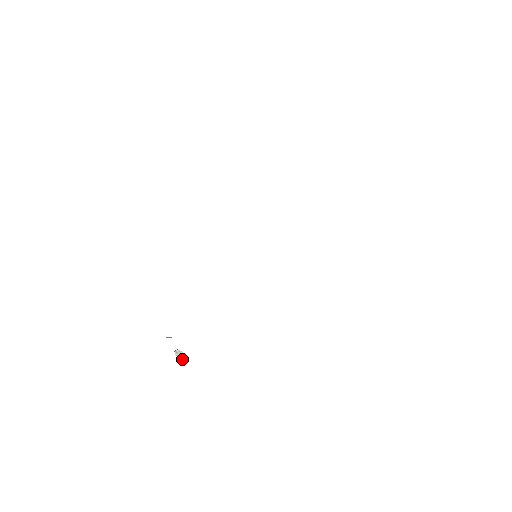
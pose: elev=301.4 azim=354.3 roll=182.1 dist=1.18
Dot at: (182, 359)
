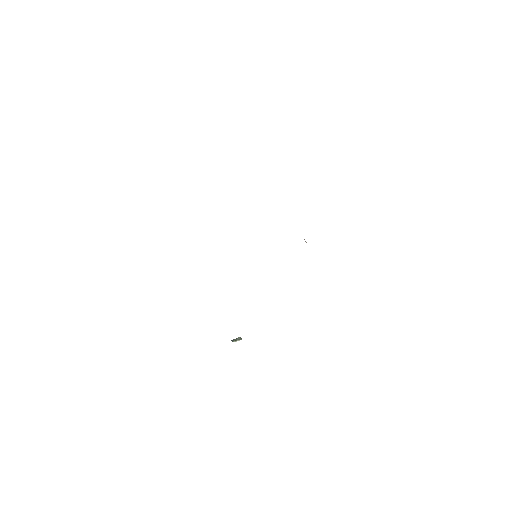
Dot at: (232, 340)
